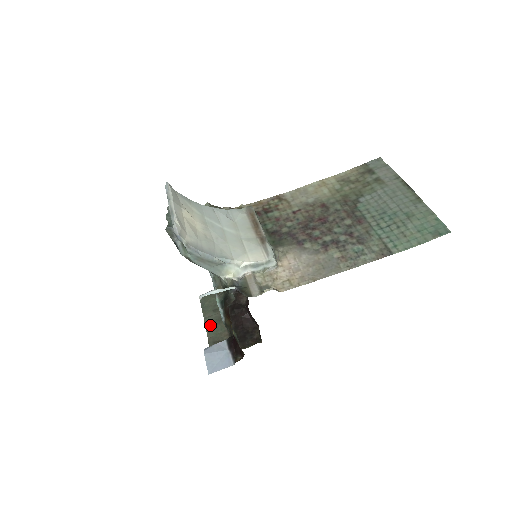
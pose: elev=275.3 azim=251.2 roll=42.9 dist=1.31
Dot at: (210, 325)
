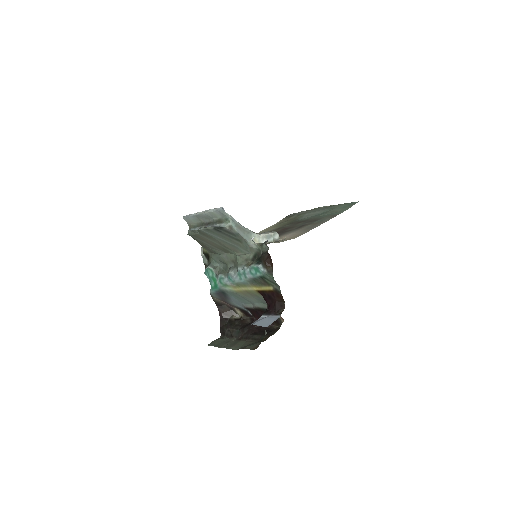
Dot at: (231, 346)
